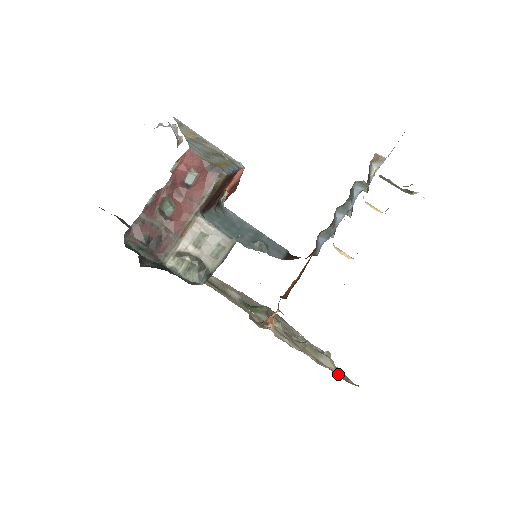
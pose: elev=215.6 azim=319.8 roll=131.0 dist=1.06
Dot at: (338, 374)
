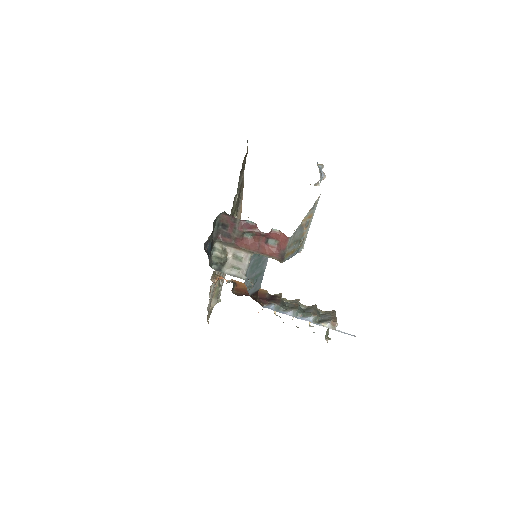
Dot at: (209, 311)
